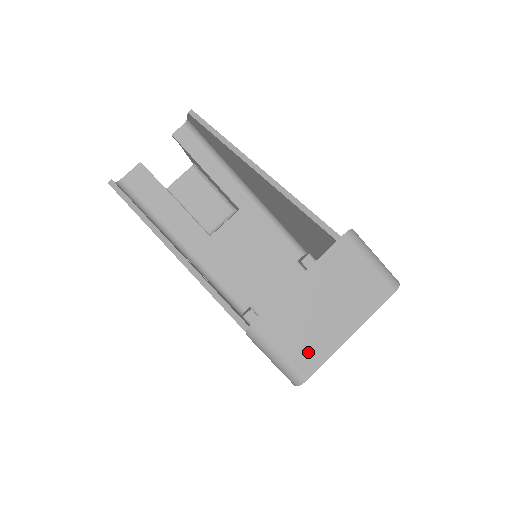
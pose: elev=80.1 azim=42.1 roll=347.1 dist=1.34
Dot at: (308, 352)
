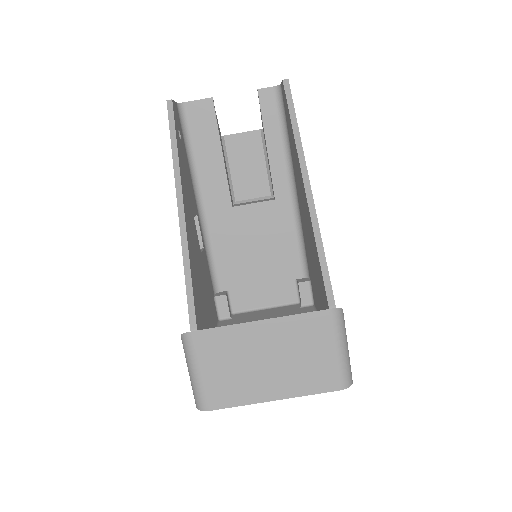
Dot at: (225, 389)
